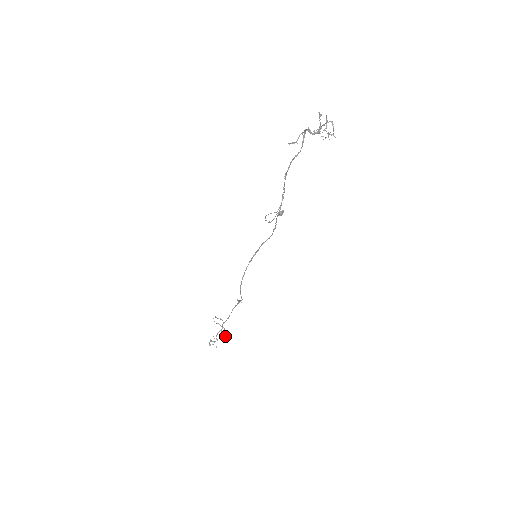
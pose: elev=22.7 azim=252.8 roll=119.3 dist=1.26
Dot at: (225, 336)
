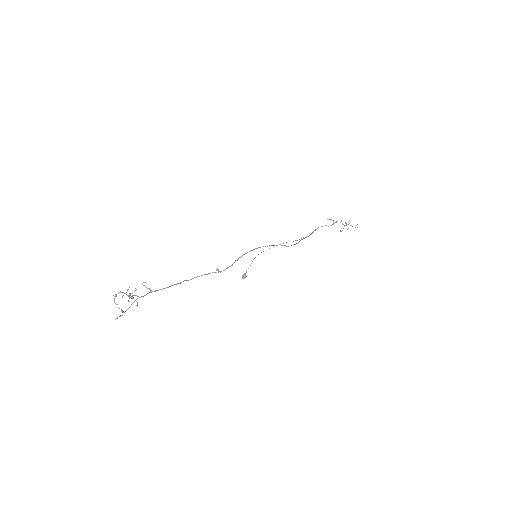
Dot at: (120, 315)
